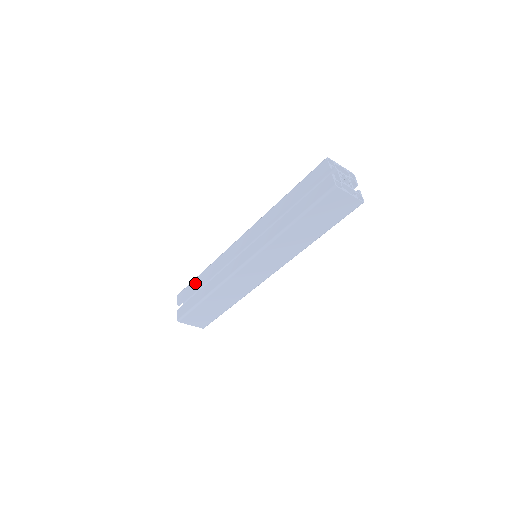
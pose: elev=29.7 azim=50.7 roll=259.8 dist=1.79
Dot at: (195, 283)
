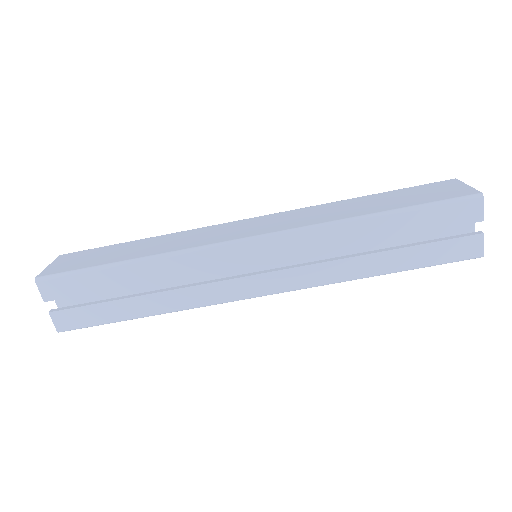
Dot at: (105, 279)
